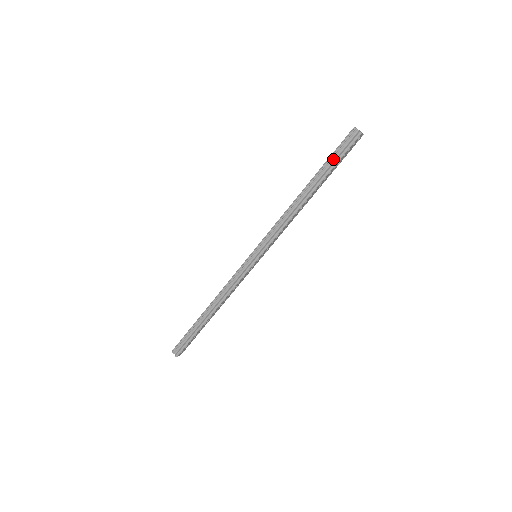
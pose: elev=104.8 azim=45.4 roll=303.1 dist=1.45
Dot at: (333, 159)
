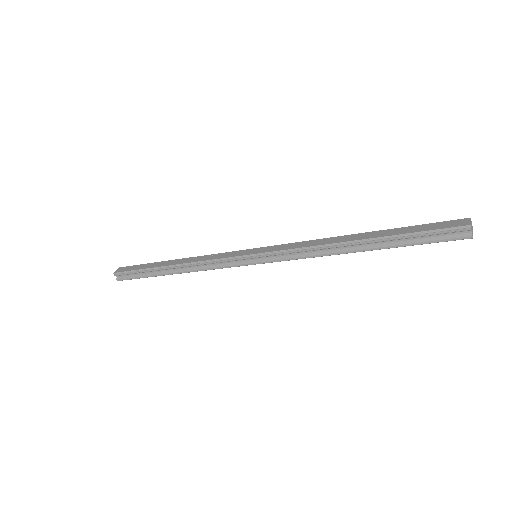
Dot at: (416, 237)
